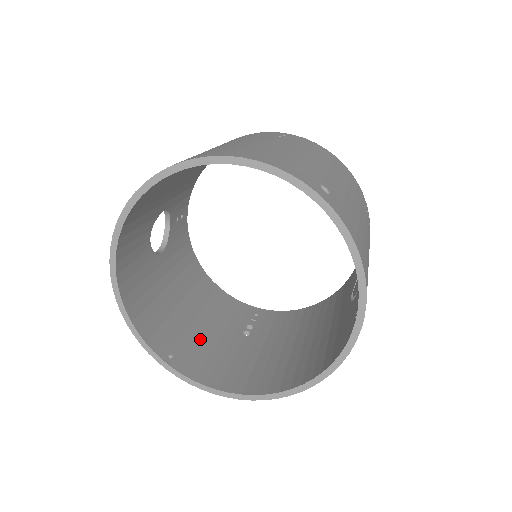
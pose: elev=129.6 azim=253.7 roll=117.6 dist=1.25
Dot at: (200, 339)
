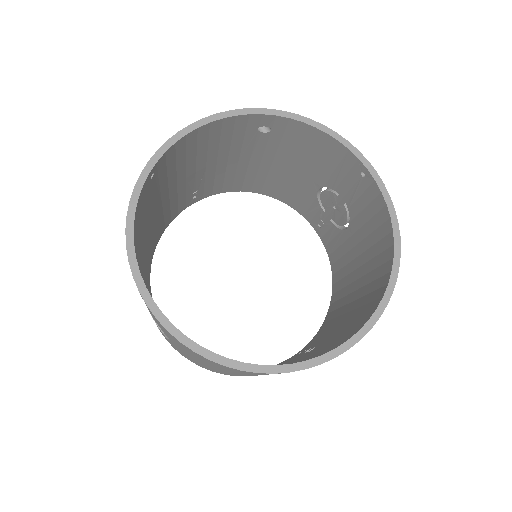
Dot at: occluded
